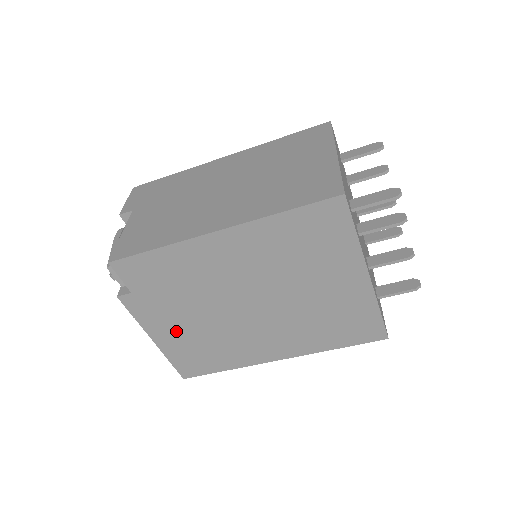
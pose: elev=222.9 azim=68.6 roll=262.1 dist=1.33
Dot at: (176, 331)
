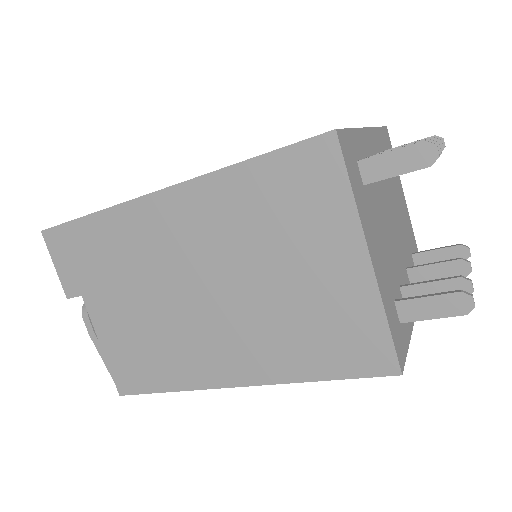
Dot at: occluded
